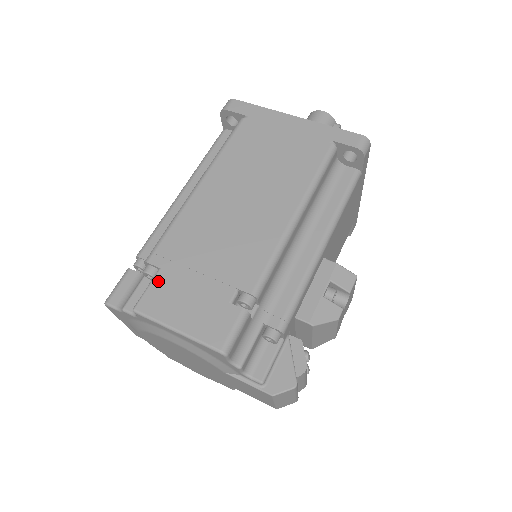
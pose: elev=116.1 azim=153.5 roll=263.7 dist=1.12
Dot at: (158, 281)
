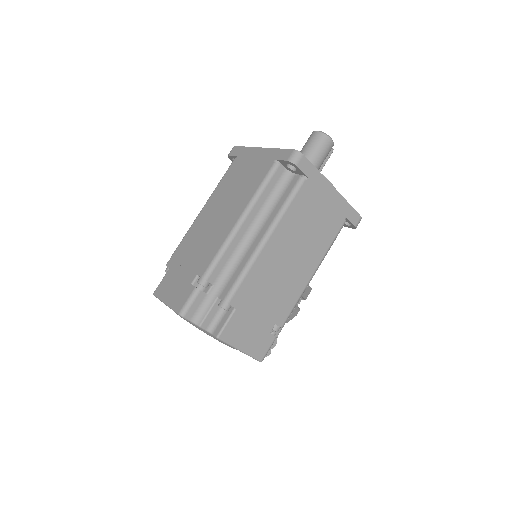
Dot at: (234, 318)
